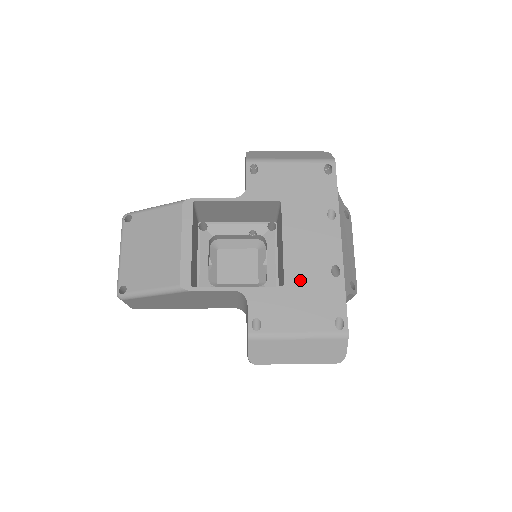
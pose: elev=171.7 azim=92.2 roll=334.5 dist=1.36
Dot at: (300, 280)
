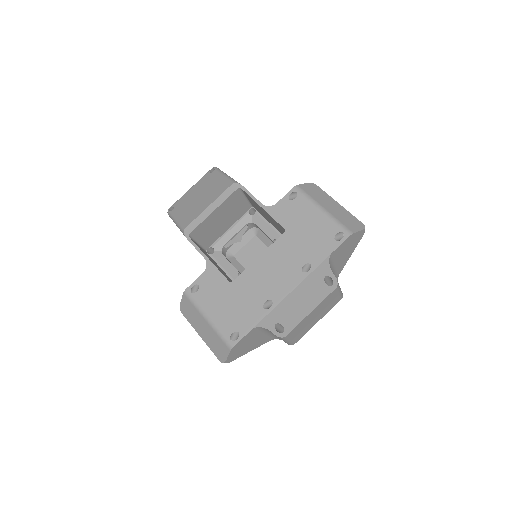
Dot at: (243, 288)
